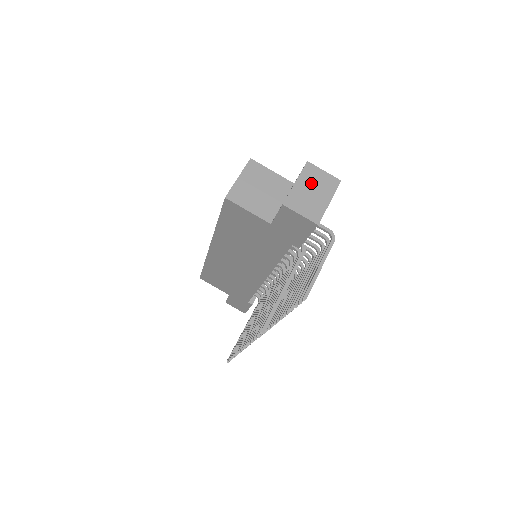
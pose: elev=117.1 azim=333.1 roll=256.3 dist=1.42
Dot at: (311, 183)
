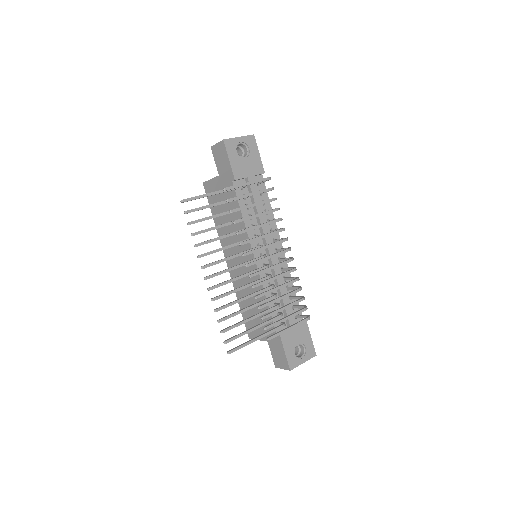
Dot at: occluded
